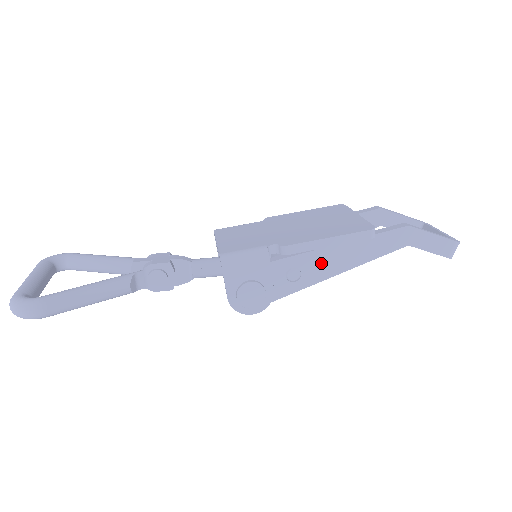
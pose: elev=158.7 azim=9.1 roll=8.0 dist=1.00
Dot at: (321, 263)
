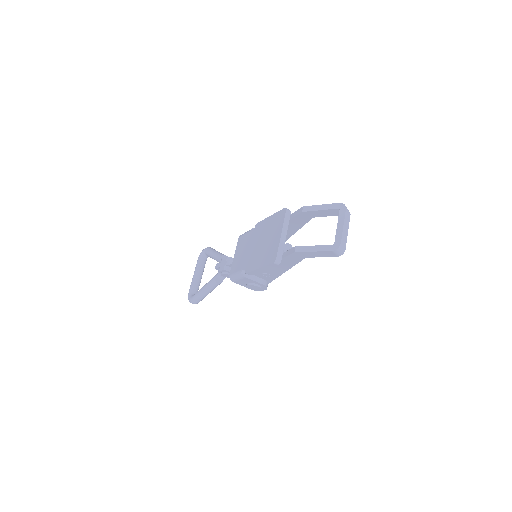
Dot at: (272, 270)
